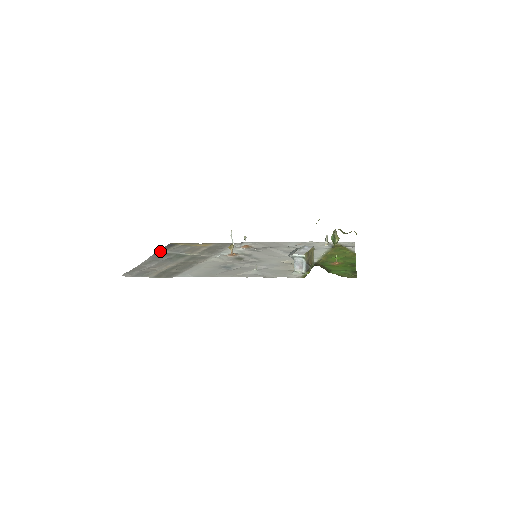
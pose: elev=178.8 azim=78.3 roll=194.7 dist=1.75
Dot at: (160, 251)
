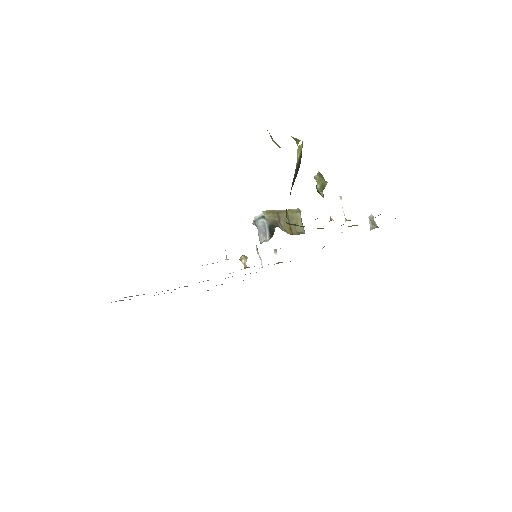
Dot at: occluded
